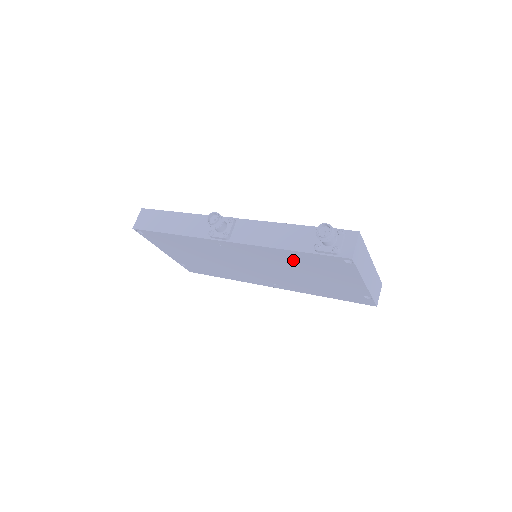
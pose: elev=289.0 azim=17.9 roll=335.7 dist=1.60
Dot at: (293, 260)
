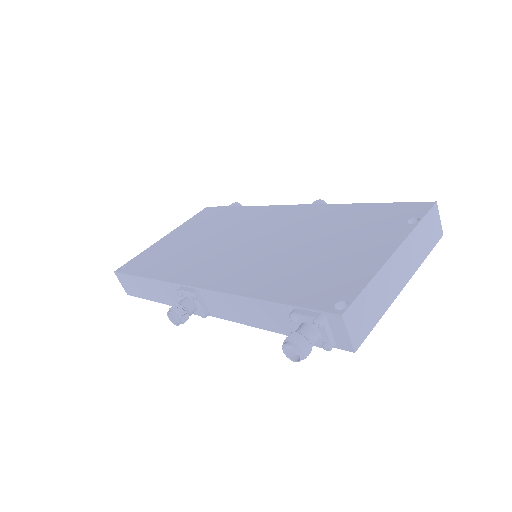
Dot at: occluded
